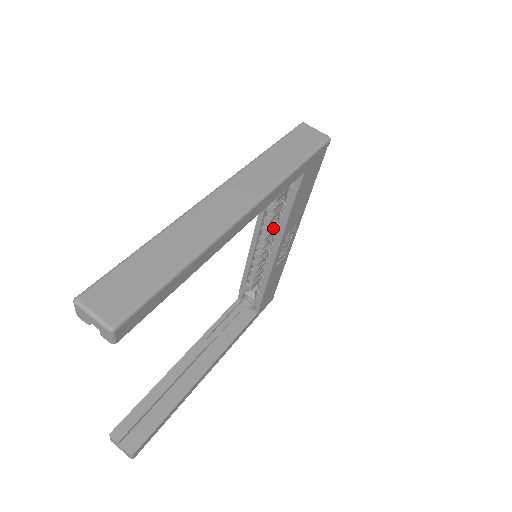
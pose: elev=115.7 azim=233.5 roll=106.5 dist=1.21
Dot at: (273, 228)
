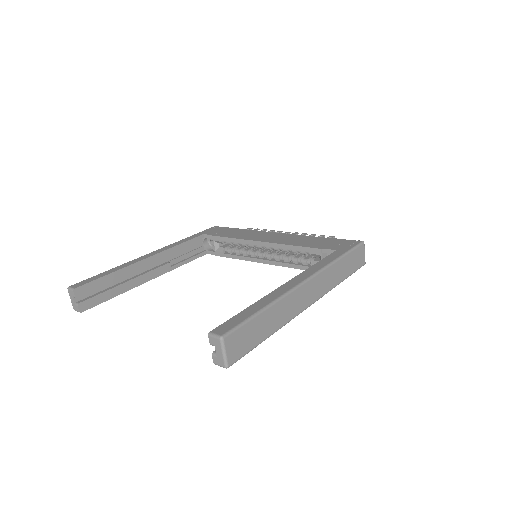
Dot at: occluded
